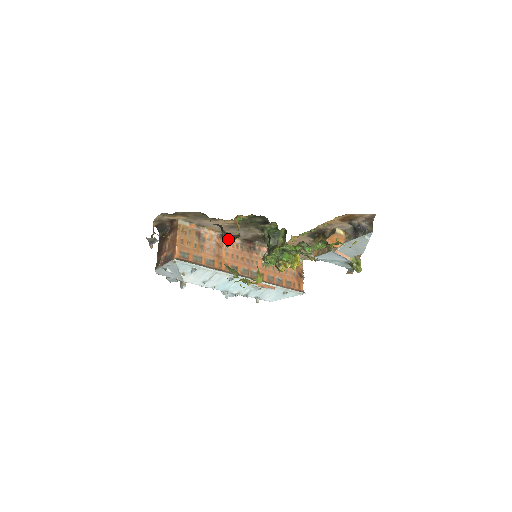
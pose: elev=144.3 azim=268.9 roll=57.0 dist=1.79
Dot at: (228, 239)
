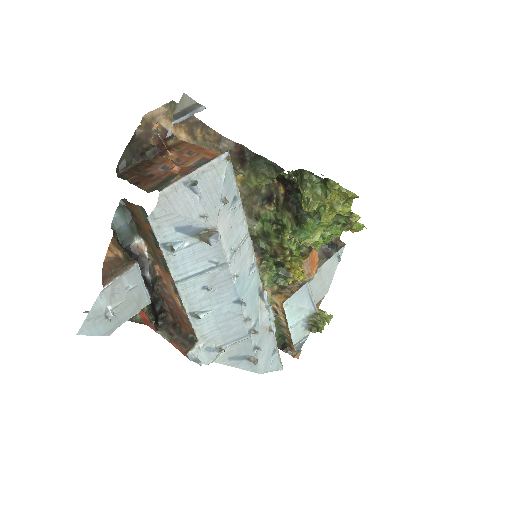
Dot at: (273, 168)
